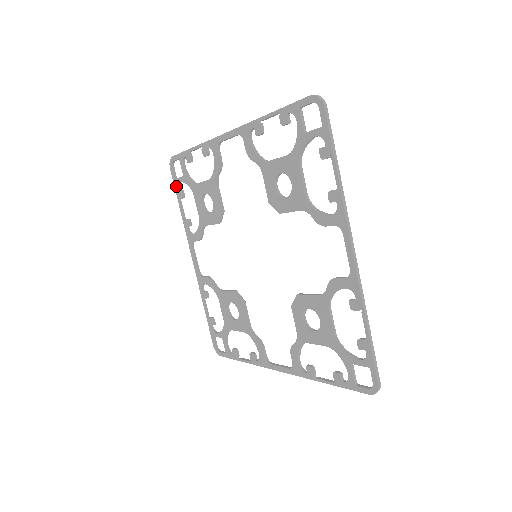
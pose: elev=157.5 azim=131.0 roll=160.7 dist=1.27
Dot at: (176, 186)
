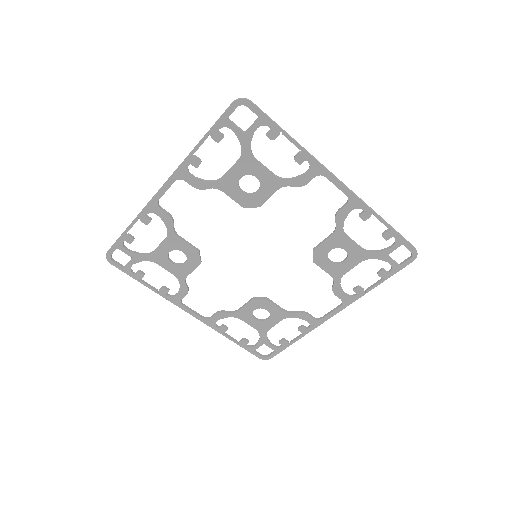
Dot at: (129, 273)
